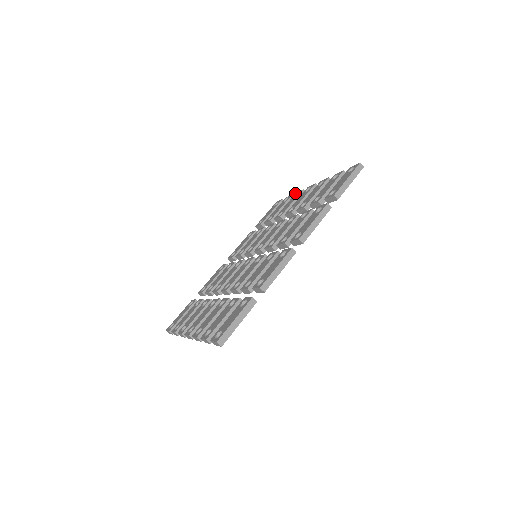
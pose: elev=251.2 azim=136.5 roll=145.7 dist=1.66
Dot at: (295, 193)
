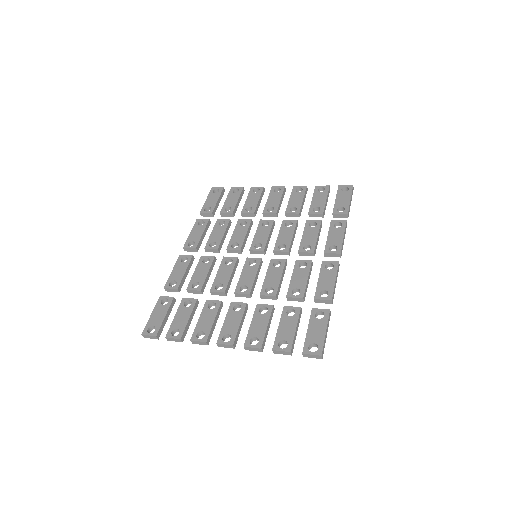
Dot at: occluded
